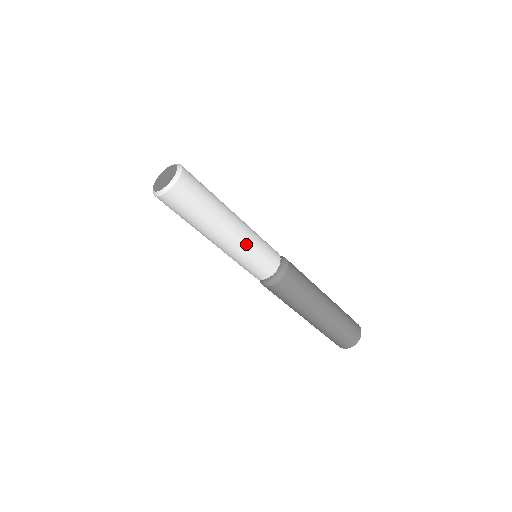
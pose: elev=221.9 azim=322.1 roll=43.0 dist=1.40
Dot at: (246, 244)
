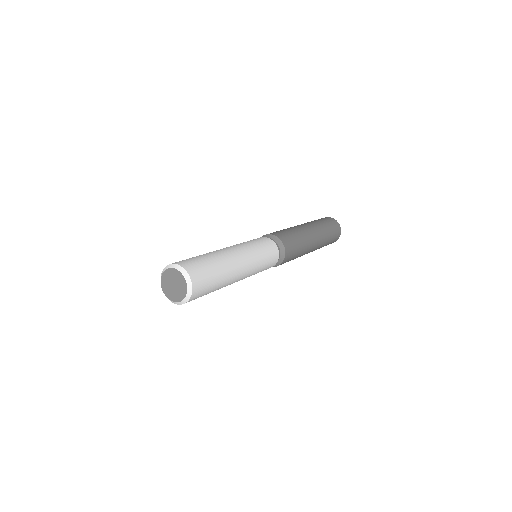
Dot at: (254, 268)
